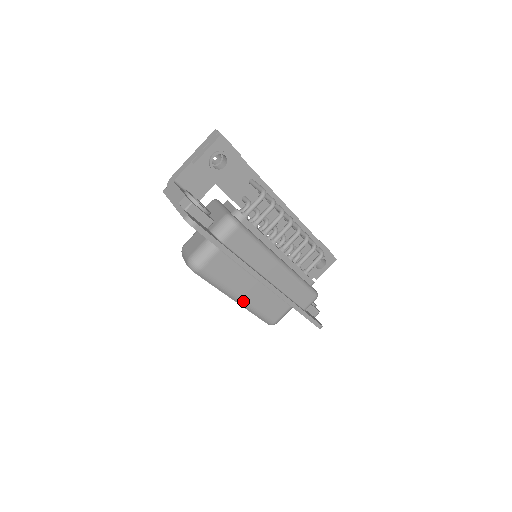
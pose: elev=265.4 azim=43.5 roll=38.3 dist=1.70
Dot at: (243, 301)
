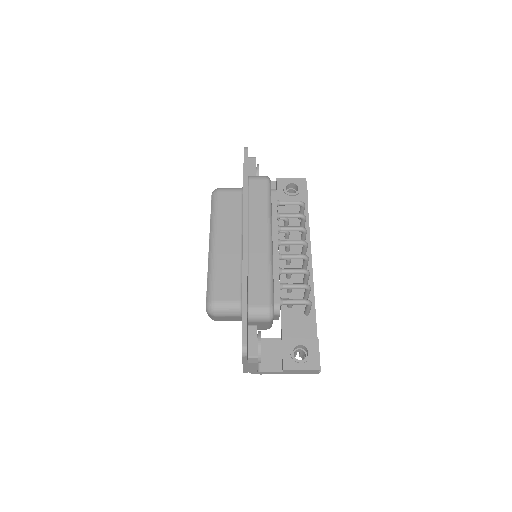
Dot at: (214, 247)
